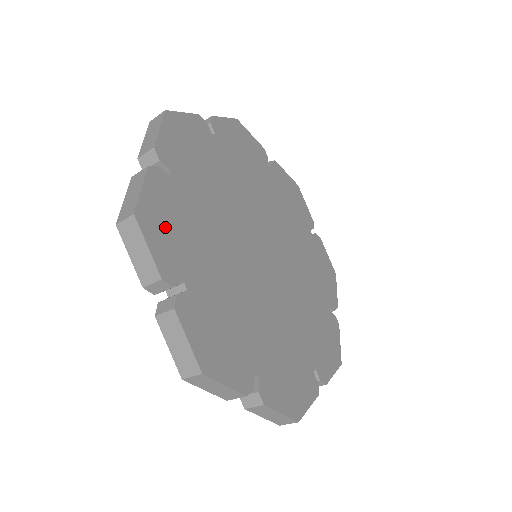
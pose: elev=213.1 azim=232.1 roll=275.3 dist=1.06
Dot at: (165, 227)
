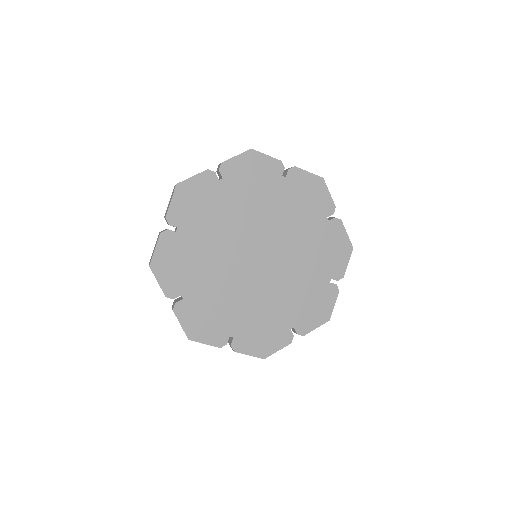
Dot at: (170, 267)
